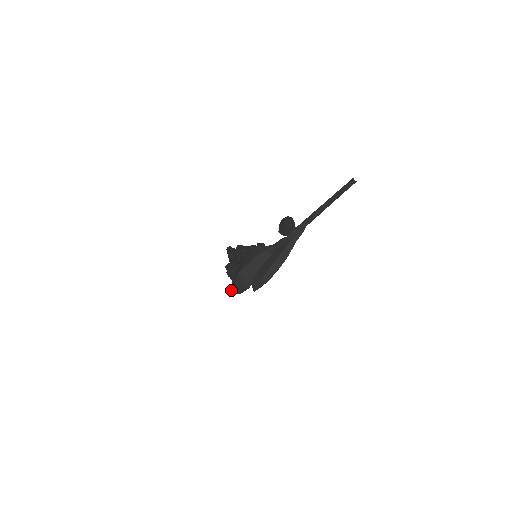
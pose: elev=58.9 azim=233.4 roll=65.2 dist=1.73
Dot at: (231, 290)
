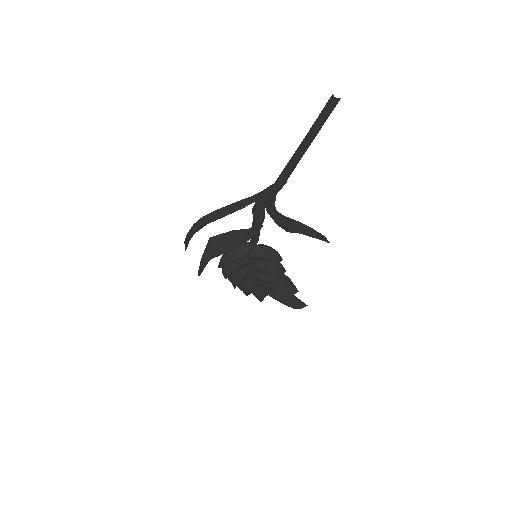
Dot at: (202, 268)
